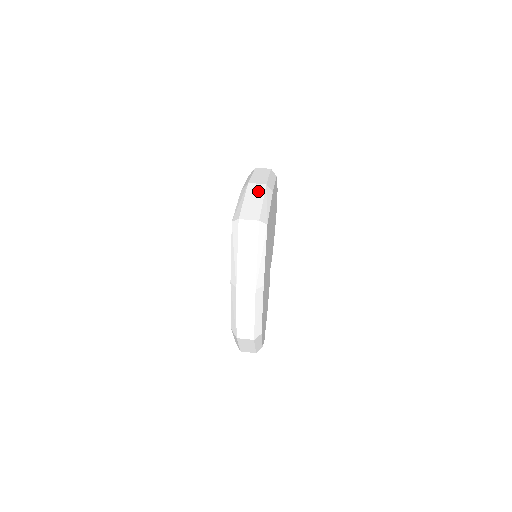
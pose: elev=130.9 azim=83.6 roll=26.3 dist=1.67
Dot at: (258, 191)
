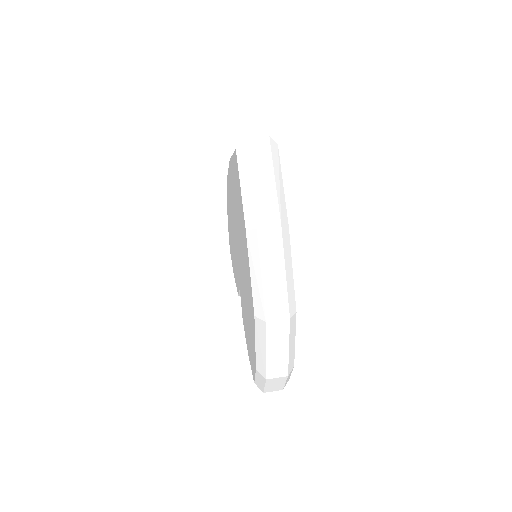
Dot at: occluded
